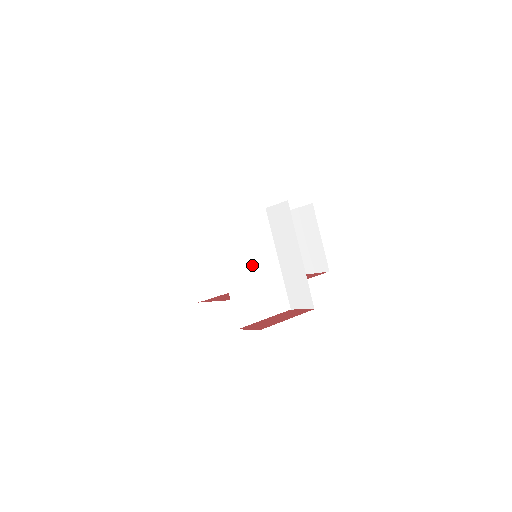
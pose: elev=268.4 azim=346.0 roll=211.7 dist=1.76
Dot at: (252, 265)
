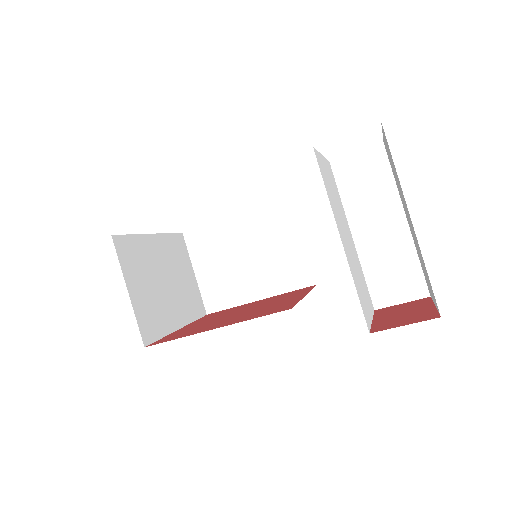
Dot at: (346, 235)
